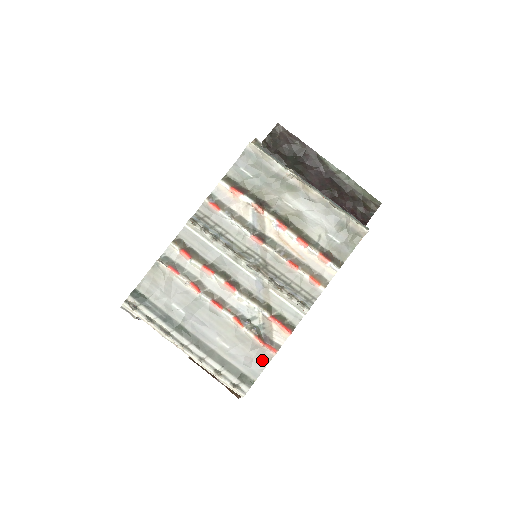
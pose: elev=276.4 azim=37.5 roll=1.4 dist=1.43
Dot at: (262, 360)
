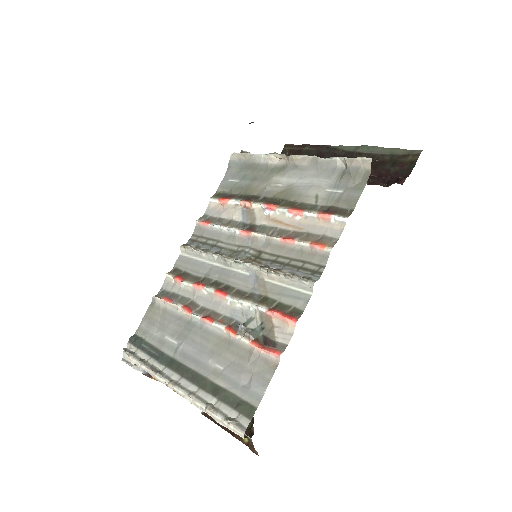
Dot at: (264, 373)
